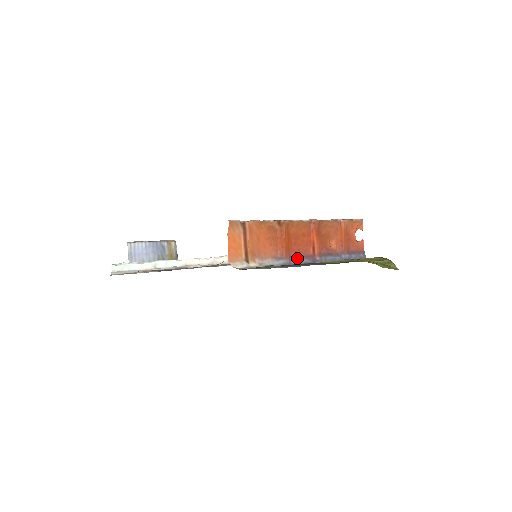
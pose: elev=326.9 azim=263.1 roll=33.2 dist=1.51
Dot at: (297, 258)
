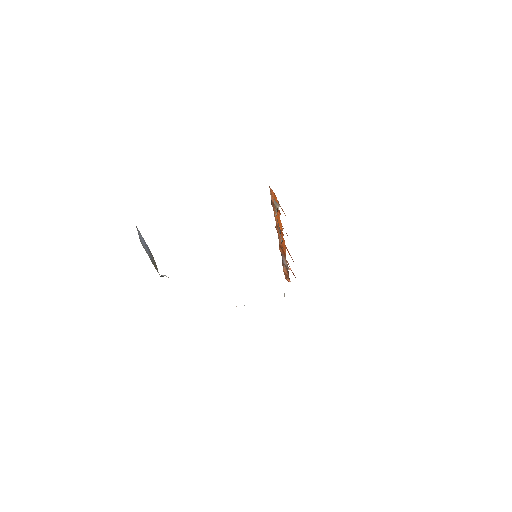
Dot at: occluded
